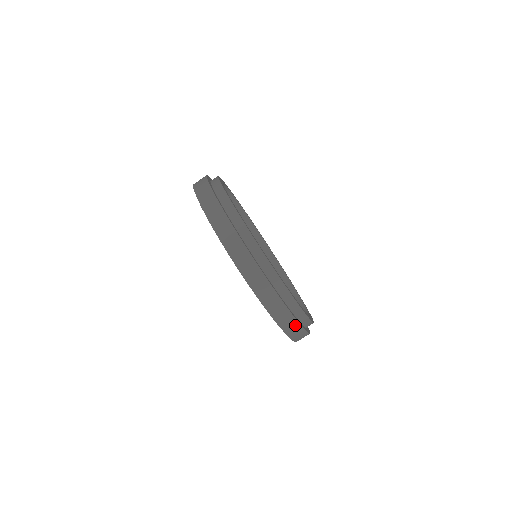
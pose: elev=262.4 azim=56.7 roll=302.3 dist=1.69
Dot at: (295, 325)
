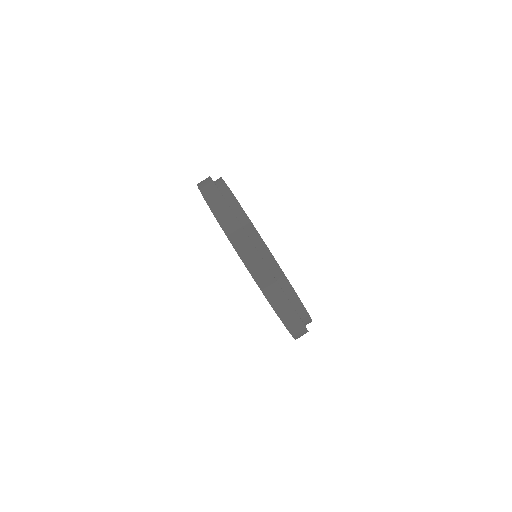
Dot at: occluded
